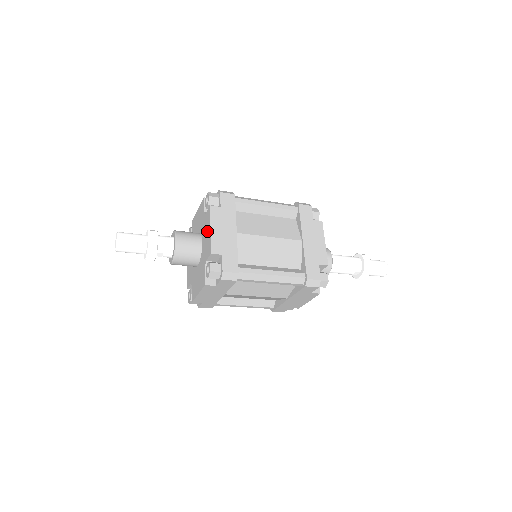
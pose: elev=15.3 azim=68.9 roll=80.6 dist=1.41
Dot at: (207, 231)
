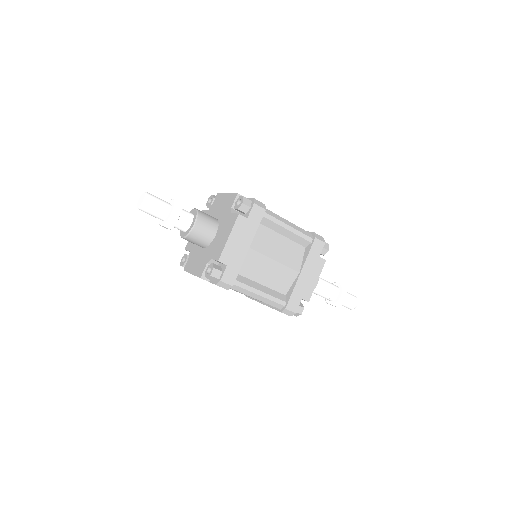
Dot at: (222, 201)
